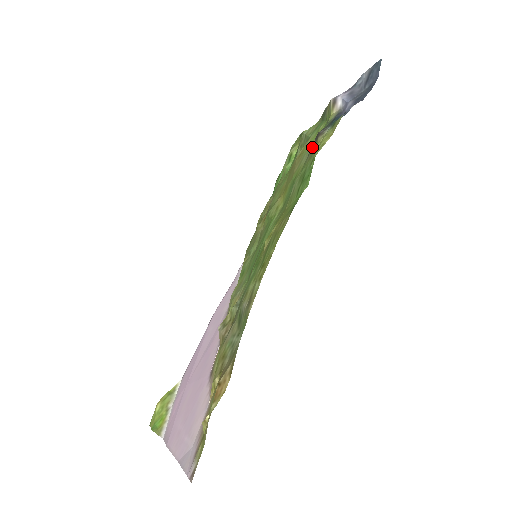
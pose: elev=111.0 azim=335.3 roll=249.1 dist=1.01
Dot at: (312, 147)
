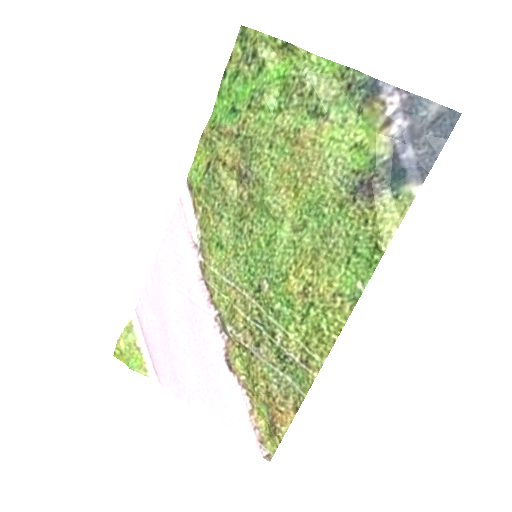
Dot at: (362, 198)
